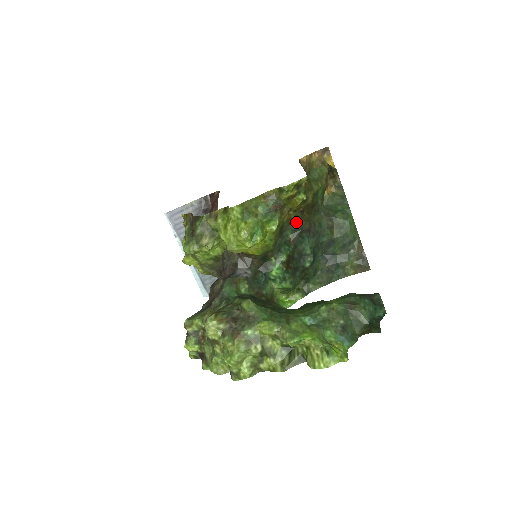
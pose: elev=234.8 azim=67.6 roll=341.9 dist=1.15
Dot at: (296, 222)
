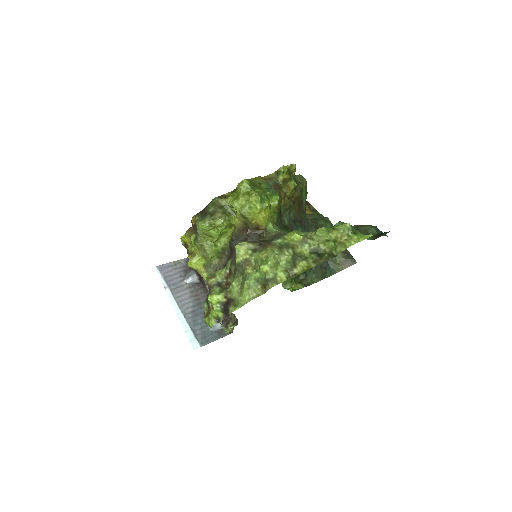
Dot at: (290, 211)
